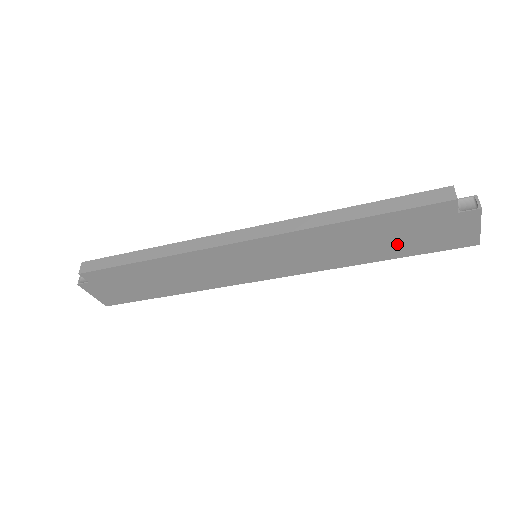
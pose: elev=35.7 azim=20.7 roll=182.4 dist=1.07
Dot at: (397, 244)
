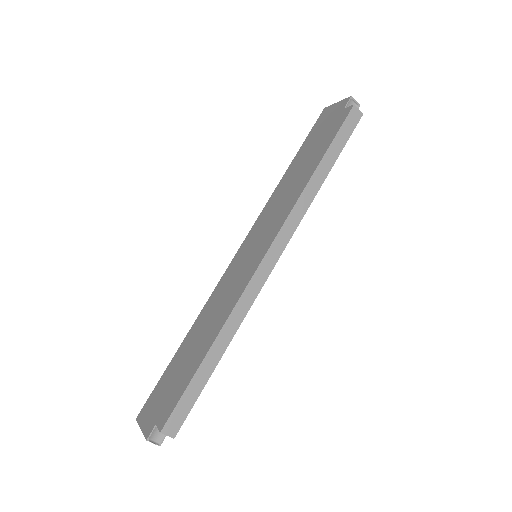
Dot at: occluded
